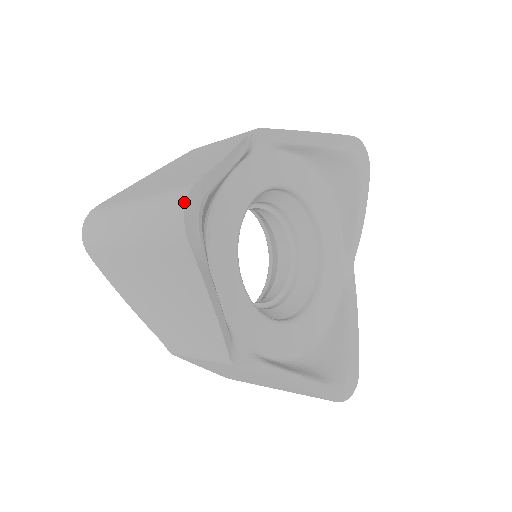
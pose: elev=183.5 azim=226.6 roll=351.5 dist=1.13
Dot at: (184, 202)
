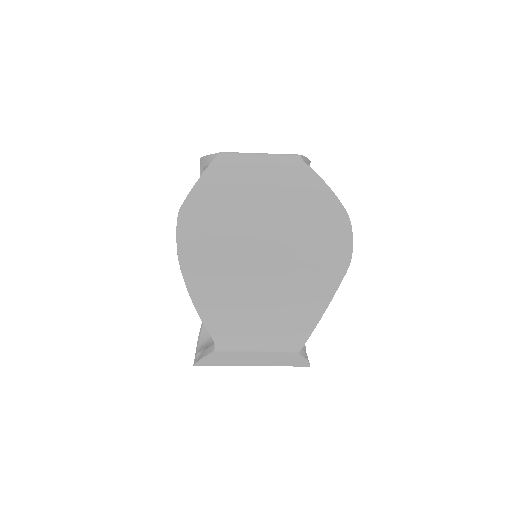
Dot at: (351, 232)
